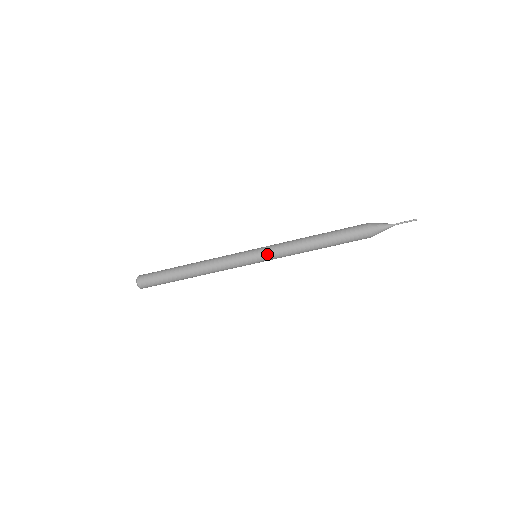
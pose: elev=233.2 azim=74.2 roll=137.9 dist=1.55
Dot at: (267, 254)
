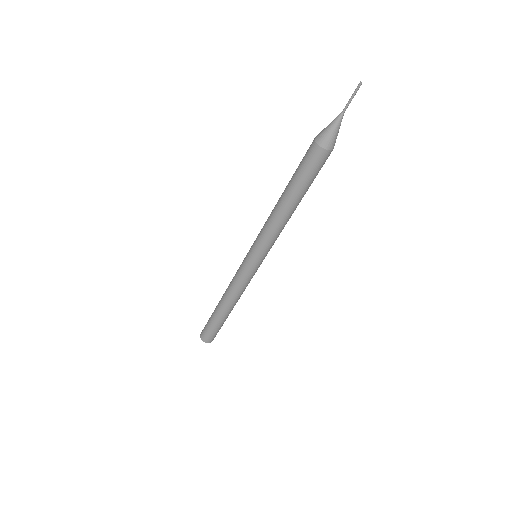
Dot at: (262, 252)
